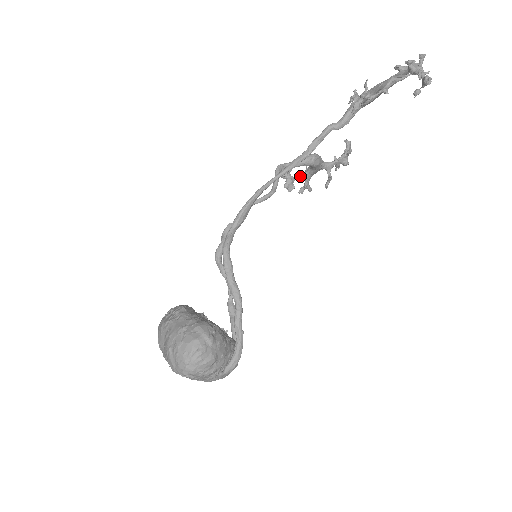
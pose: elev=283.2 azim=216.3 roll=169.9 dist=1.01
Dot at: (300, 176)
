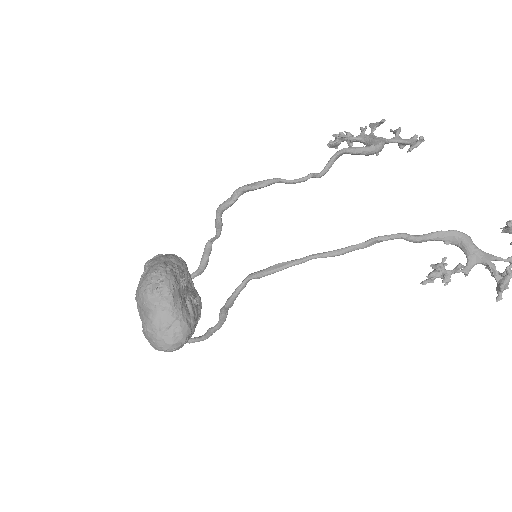
Dot at: (351, 139)
